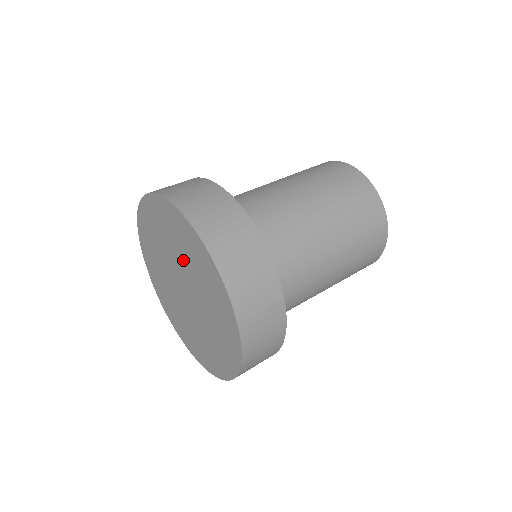
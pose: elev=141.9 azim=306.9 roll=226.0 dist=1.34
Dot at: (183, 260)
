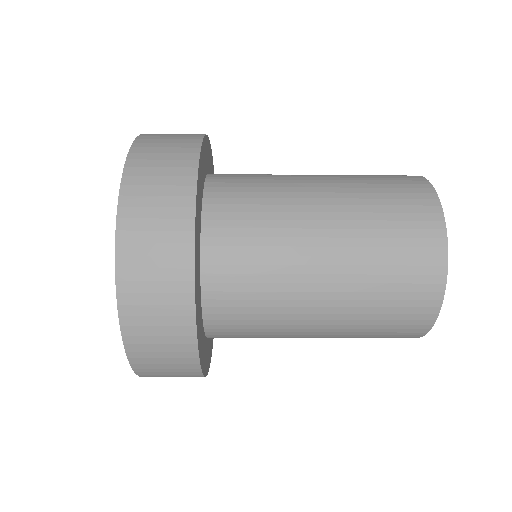
Dot at: occluded
